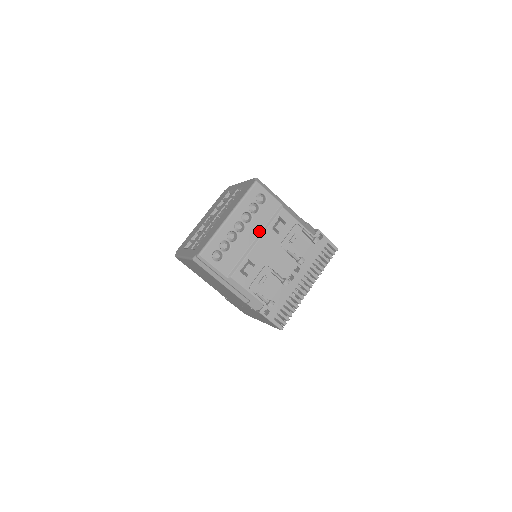
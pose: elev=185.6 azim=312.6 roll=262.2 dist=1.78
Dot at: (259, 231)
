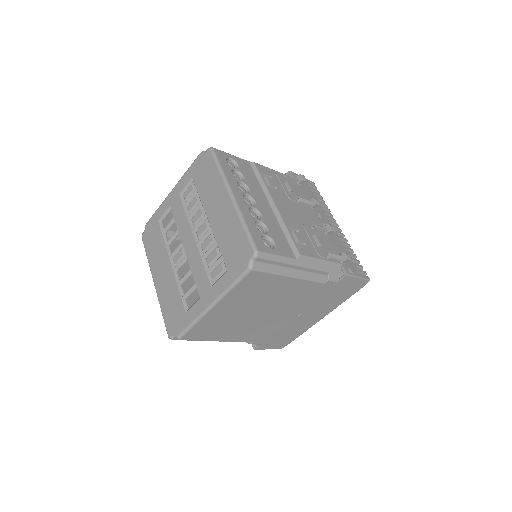
Dot at: (264, 196)
